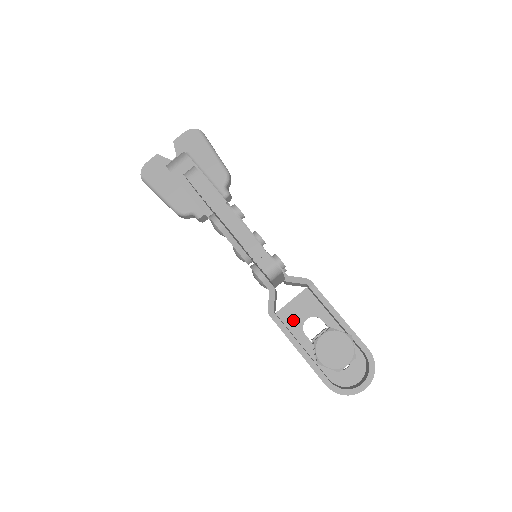
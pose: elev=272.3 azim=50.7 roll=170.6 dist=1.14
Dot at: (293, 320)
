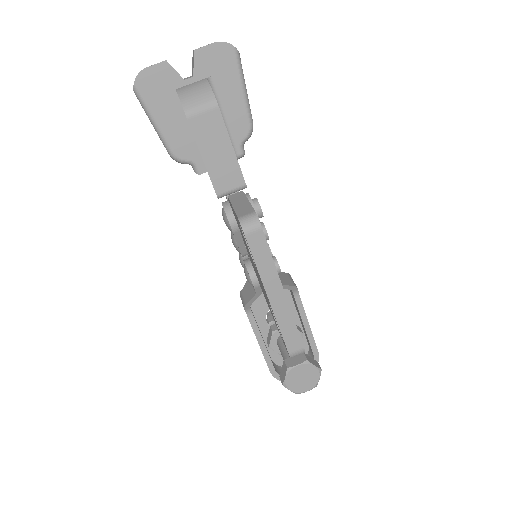
Dot at: (260, 305)
